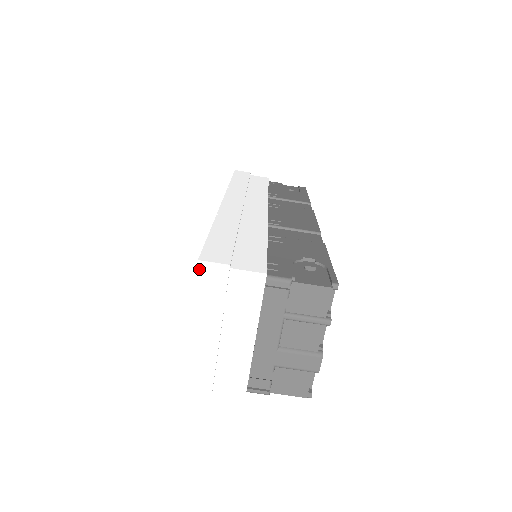
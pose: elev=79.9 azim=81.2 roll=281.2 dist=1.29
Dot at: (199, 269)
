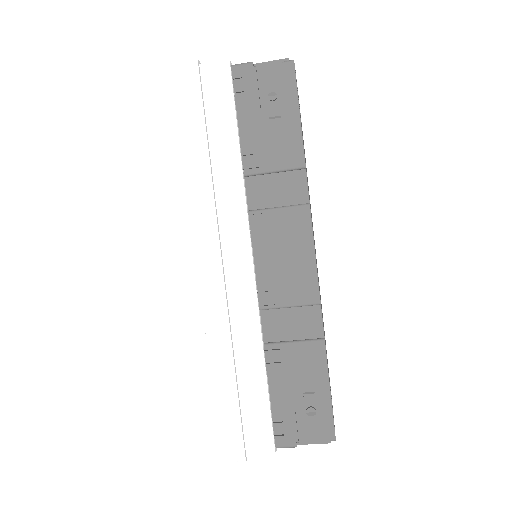
Dot at: (224, 459)
